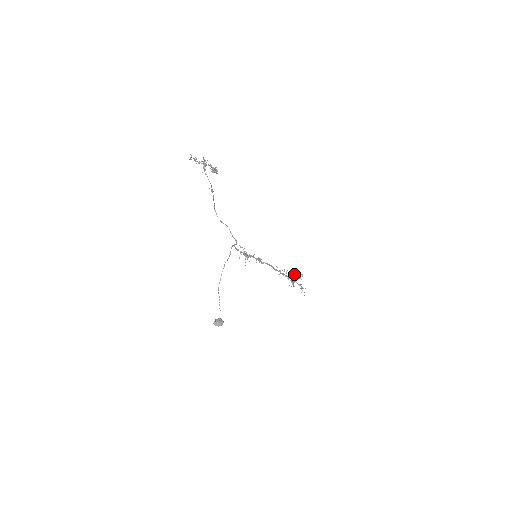
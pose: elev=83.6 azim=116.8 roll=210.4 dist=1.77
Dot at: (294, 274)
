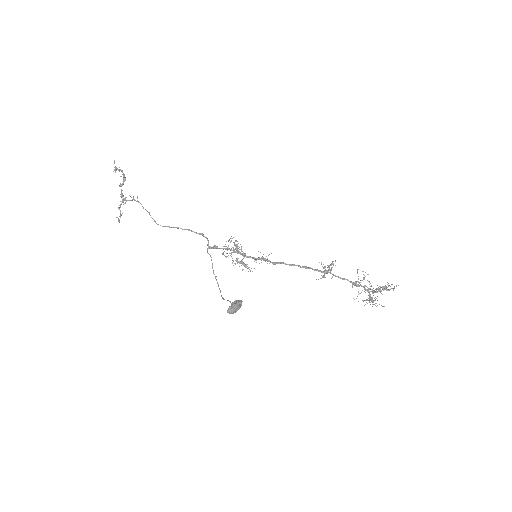
Dot at: (355, 282)
